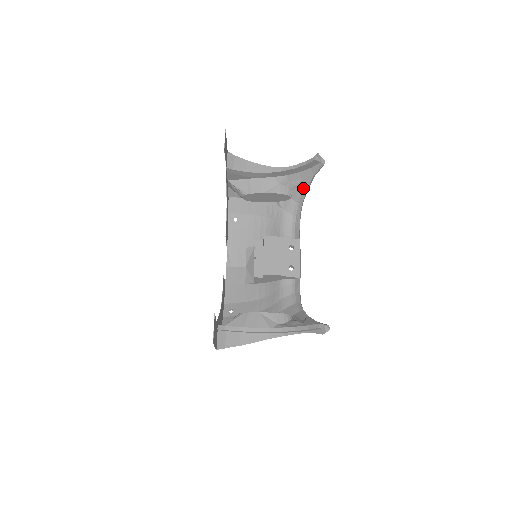
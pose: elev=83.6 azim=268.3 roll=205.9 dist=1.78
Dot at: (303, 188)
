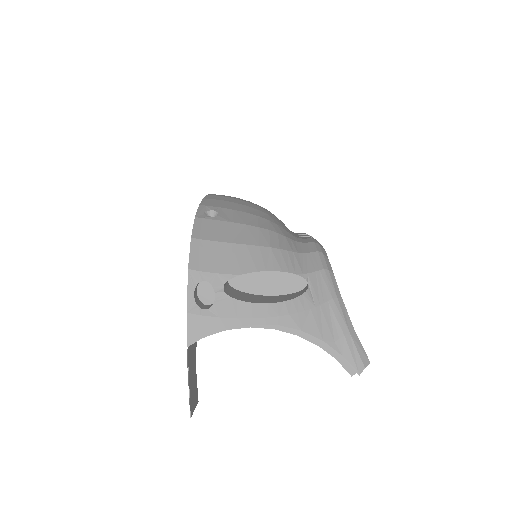
Dot at: occluded
